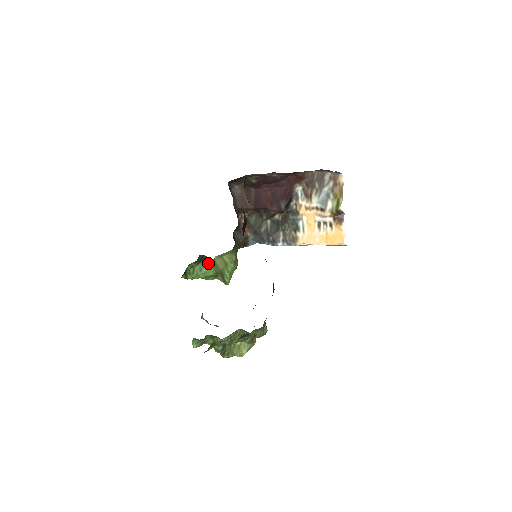
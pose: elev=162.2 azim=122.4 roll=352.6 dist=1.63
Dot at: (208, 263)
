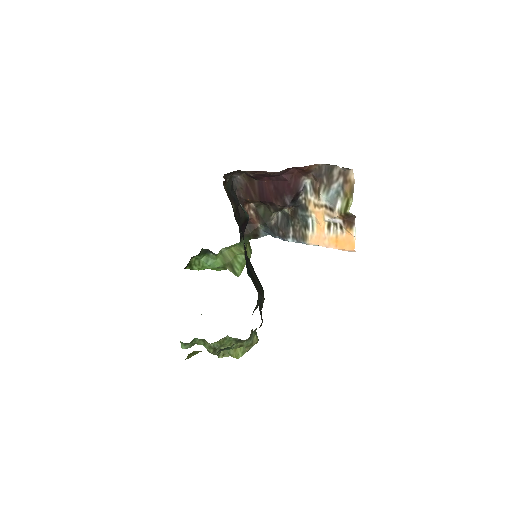
Dot at: (213, 255)
